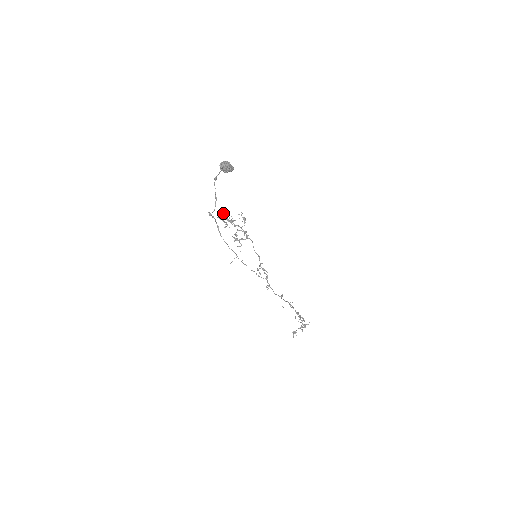
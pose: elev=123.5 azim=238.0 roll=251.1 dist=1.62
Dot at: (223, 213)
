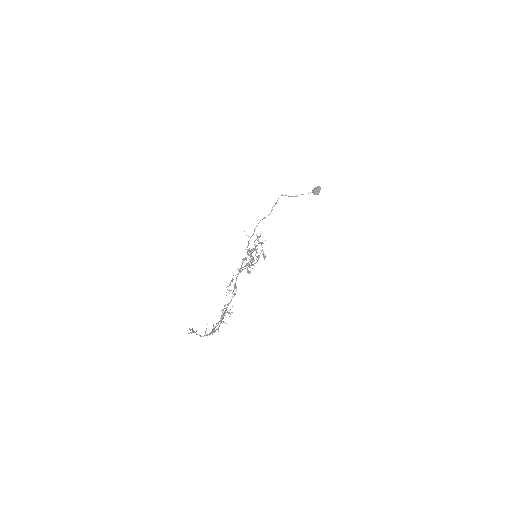
Dot at: occluded
